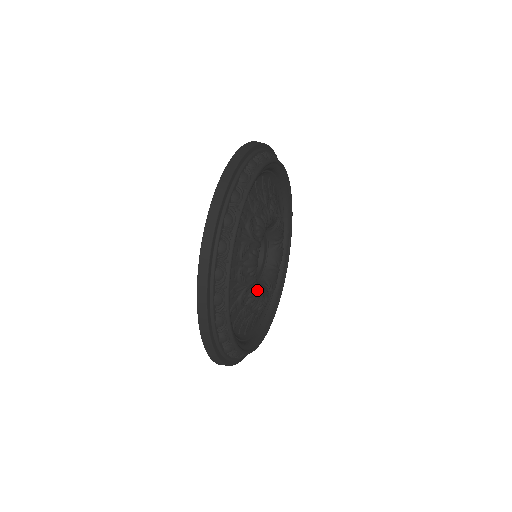
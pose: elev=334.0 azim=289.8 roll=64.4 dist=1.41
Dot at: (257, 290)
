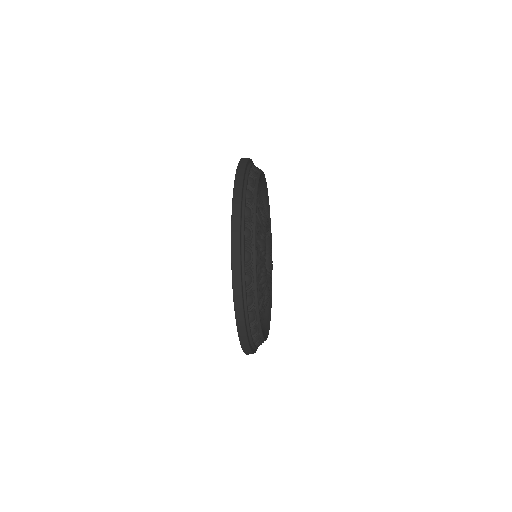
Dot at: (266, 272)
